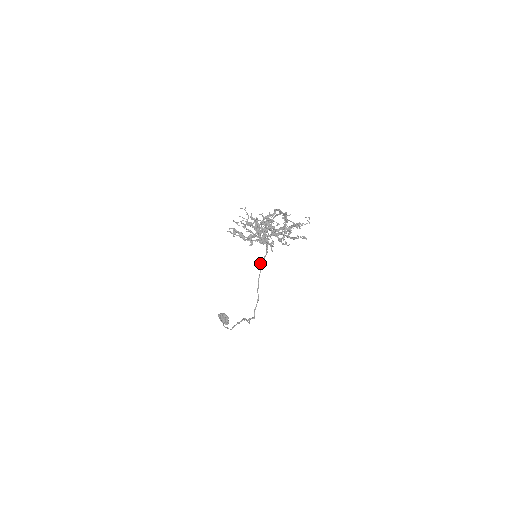
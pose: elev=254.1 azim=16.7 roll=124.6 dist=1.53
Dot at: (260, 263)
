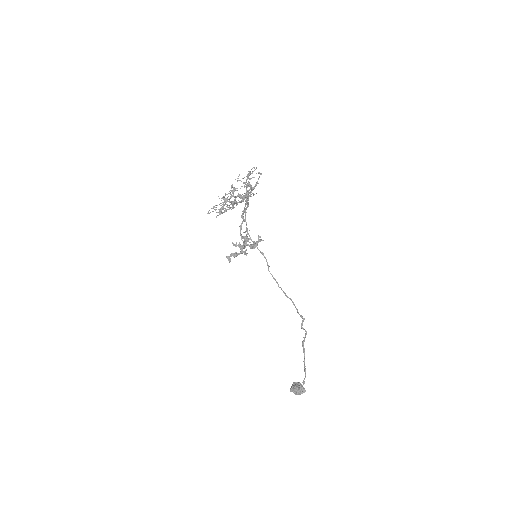
Dot at: occluded
